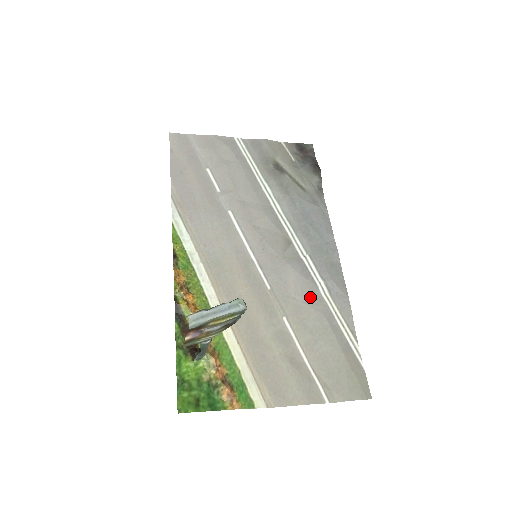
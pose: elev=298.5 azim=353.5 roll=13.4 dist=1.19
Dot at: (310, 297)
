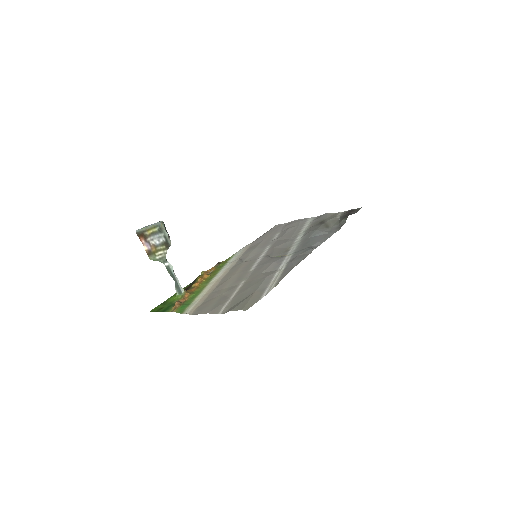
Dot at: (269, 271)
